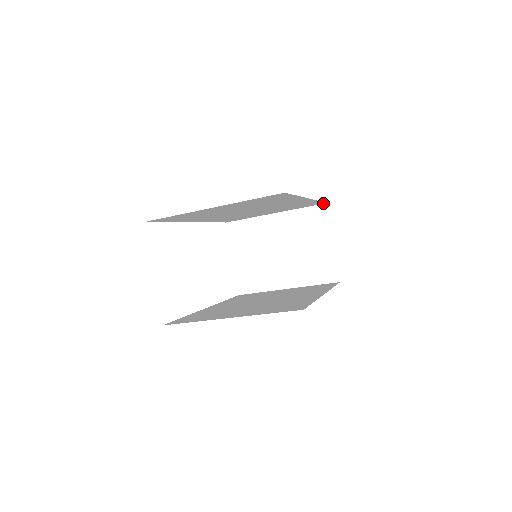
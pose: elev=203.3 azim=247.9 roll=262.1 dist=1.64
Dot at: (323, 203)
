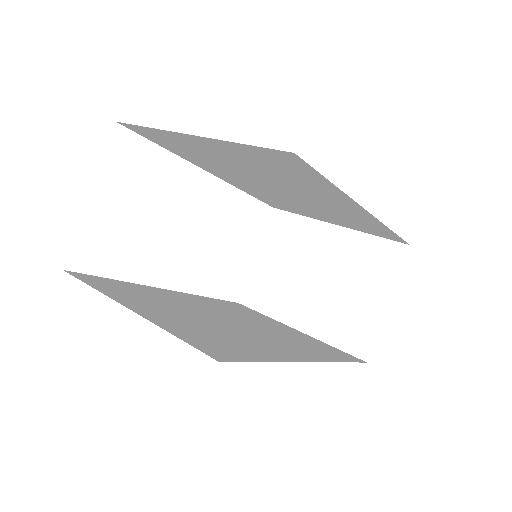
Dot at: (403, 242)
